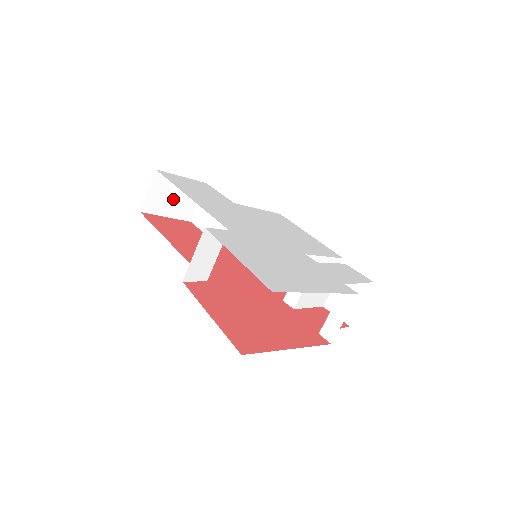
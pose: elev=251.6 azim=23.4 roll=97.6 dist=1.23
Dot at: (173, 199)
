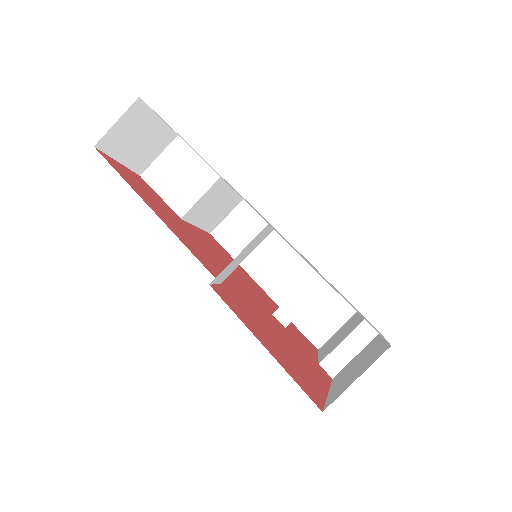
Dot at: (137, 142)
